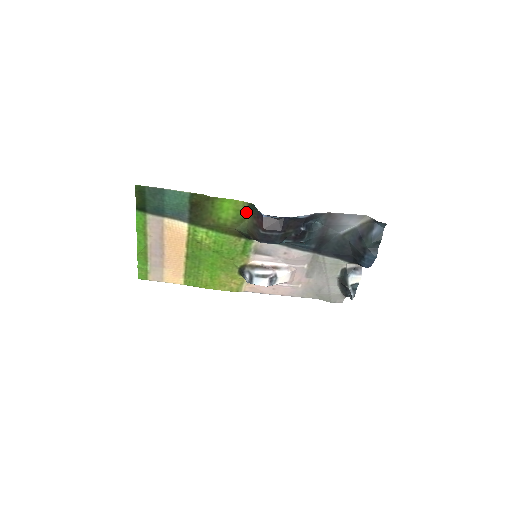
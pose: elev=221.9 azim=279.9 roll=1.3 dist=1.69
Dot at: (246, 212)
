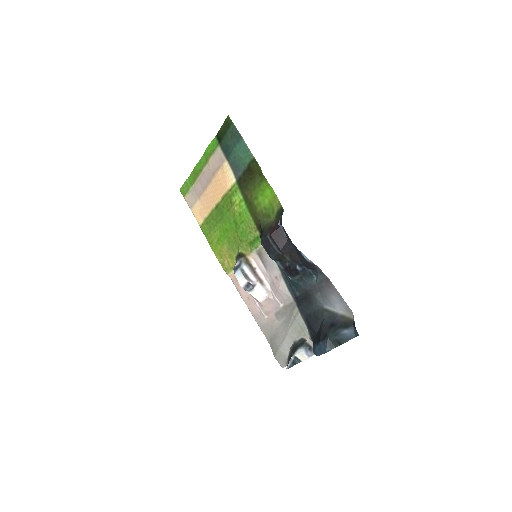
Dot at: (276, 212)
